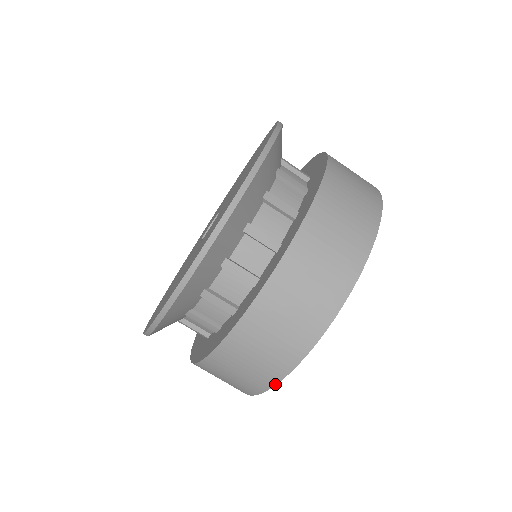
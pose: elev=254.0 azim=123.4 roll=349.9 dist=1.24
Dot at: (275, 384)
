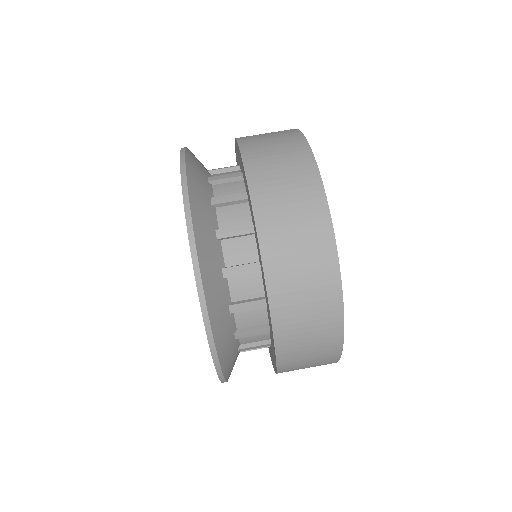
Dot at: (341, 287)
